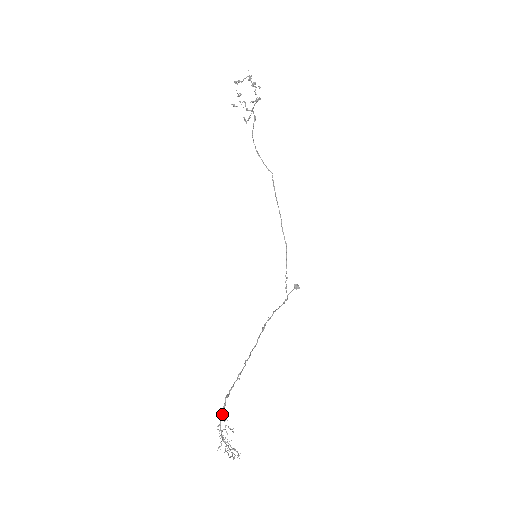
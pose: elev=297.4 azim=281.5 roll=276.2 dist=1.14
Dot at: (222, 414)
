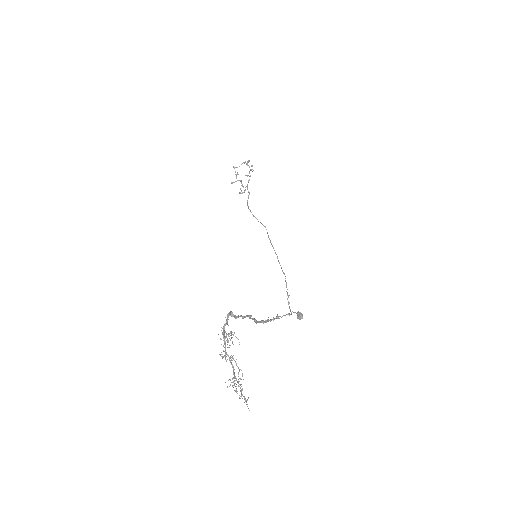
Dot at: (226, 322)
